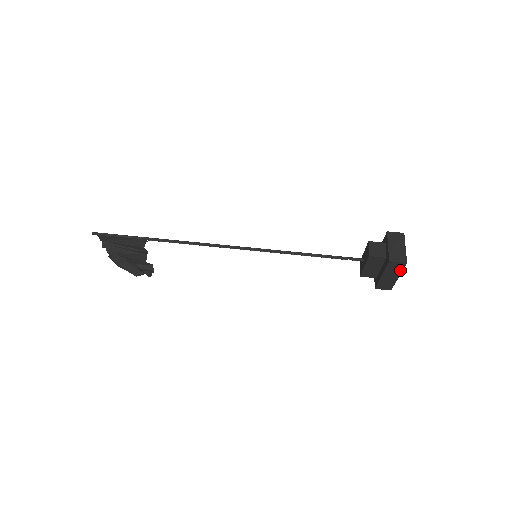
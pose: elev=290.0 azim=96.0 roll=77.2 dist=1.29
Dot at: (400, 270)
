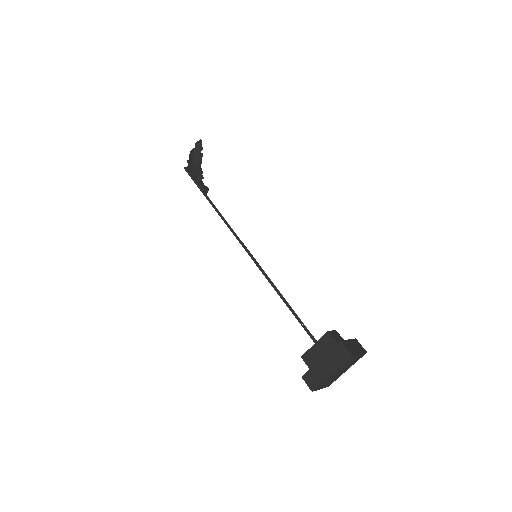
Dot at: (340, 363)
